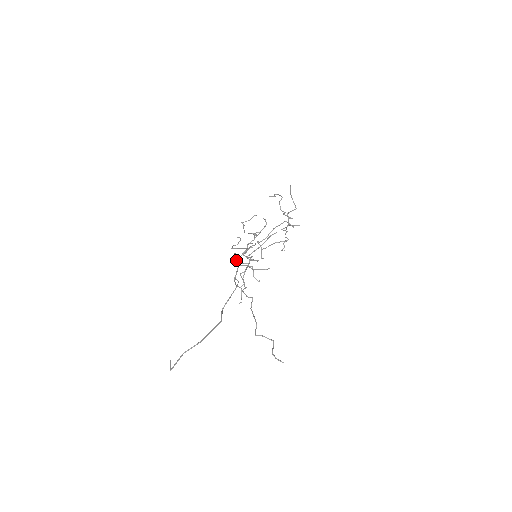
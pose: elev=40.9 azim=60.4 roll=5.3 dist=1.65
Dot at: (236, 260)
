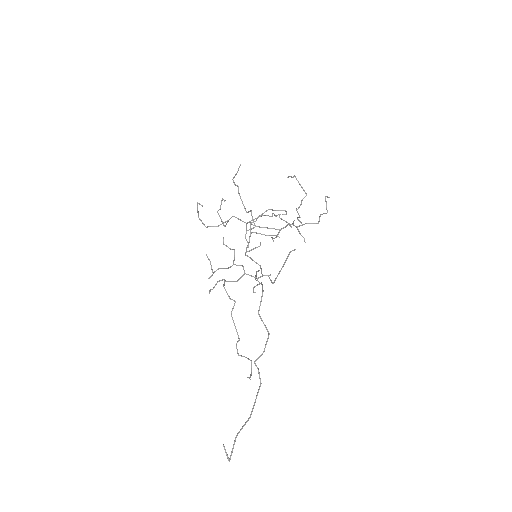
Dot at: (210, 226)
